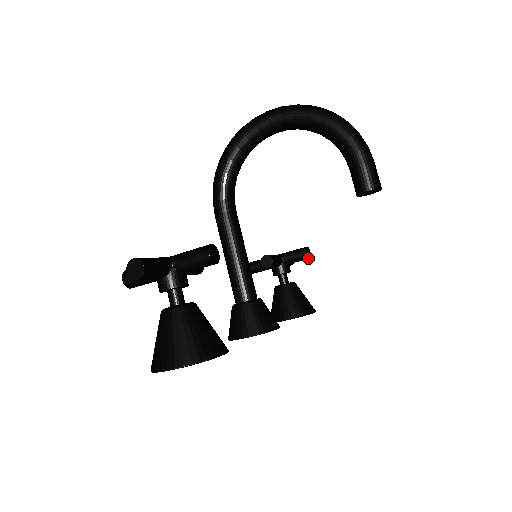
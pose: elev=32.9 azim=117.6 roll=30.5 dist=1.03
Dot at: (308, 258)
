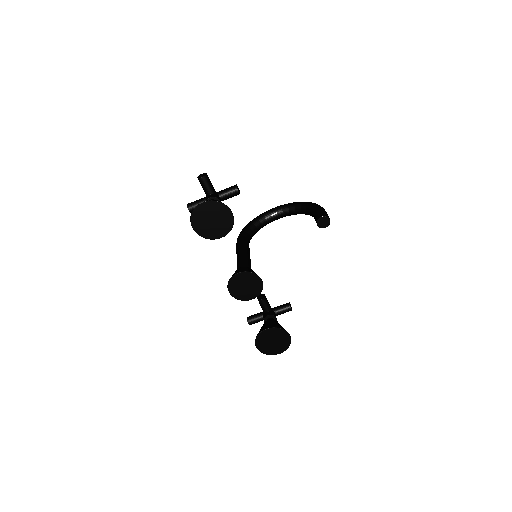
Dot at: (290, 308)
